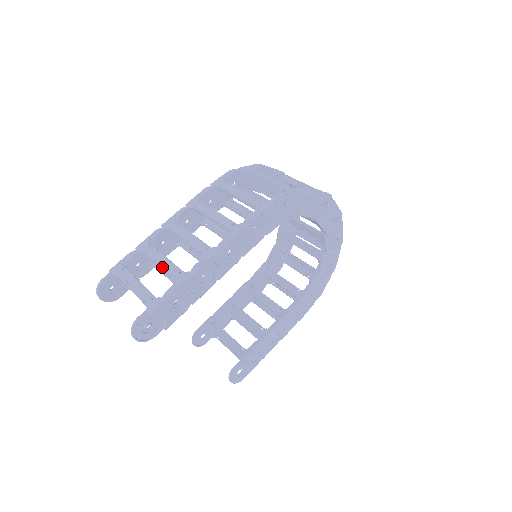
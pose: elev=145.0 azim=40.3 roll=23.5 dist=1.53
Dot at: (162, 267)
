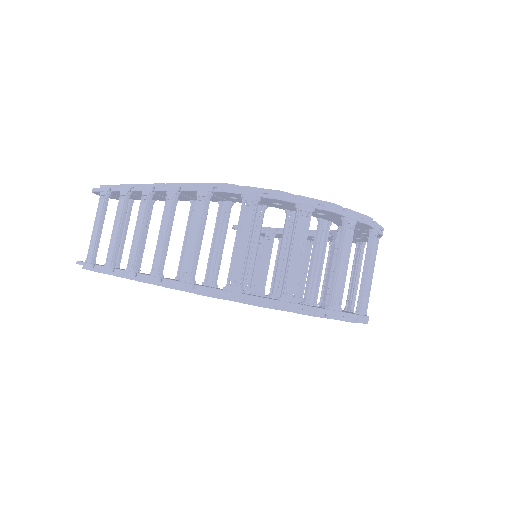
Dot at: (111, 236)
